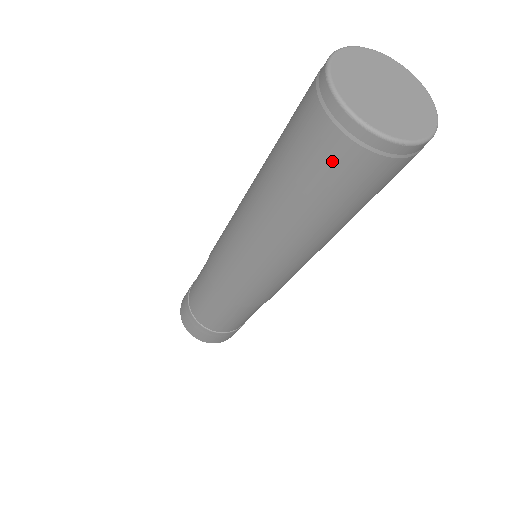
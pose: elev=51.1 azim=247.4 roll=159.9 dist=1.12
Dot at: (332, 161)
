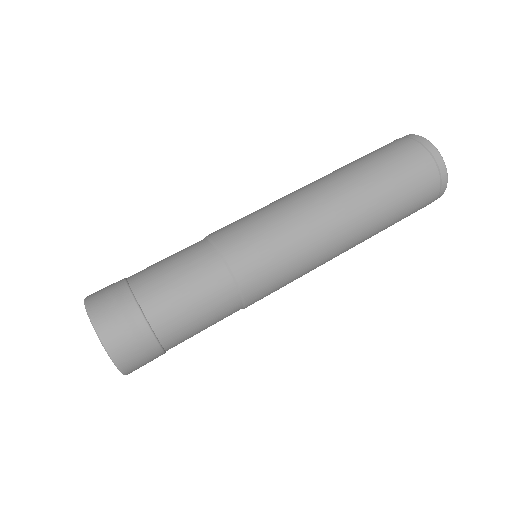
Dot at: (425, 186)
